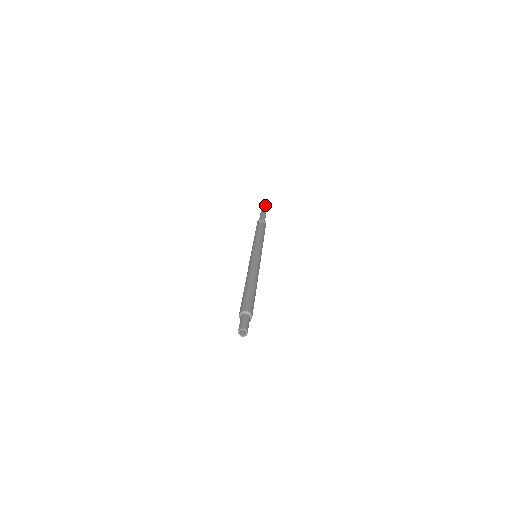
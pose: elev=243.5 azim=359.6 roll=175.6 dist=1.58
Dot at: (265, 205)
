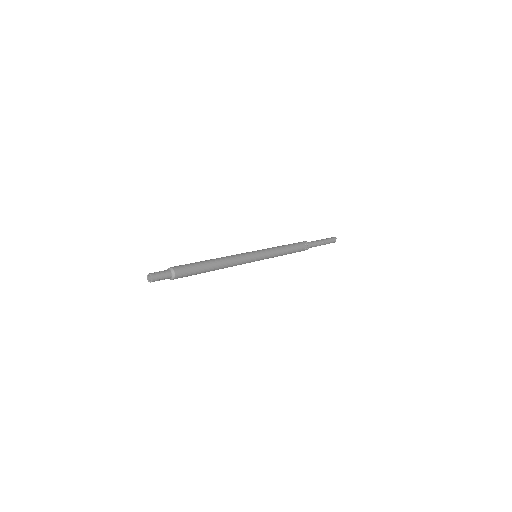
Dot at: (329, 238)
